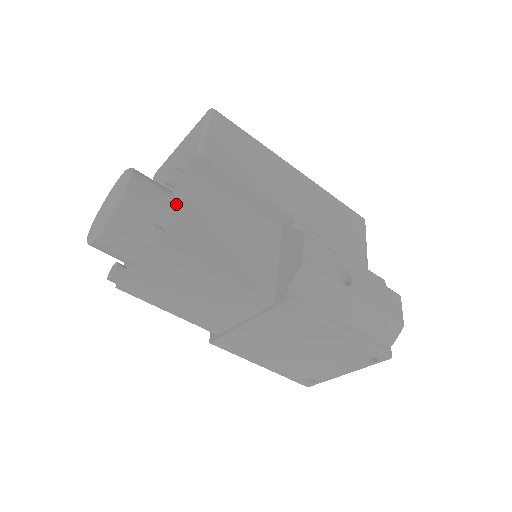
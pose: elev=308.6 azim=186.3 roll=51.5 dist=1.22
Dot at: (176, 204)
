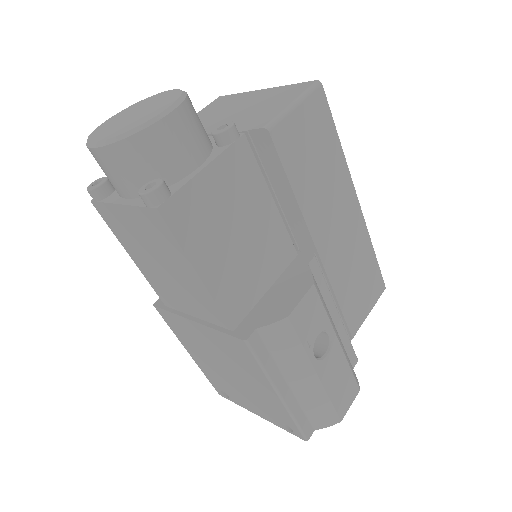
Dot at: (204, 170)
